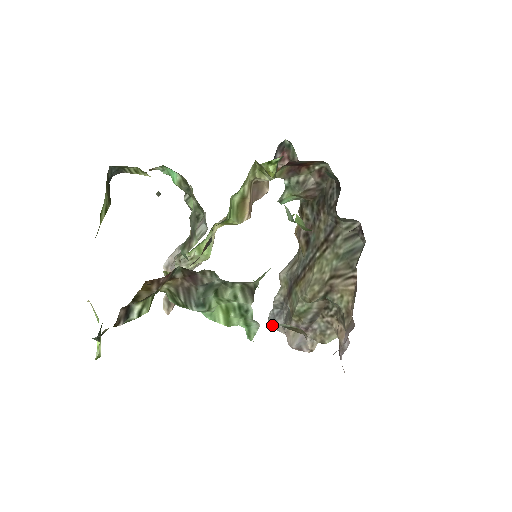
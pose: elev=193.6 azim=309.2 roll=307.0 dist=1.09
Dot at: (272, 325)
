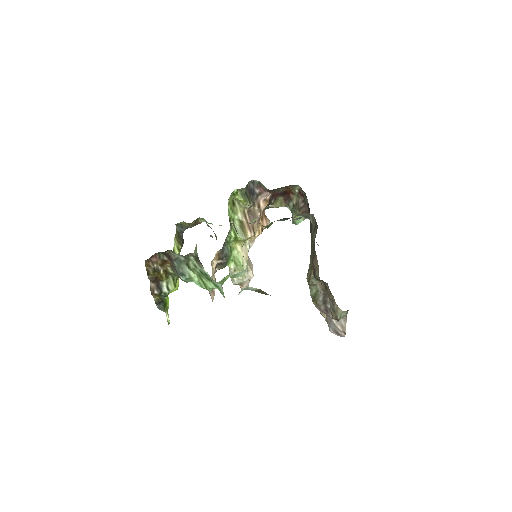
Dot at: occluded
